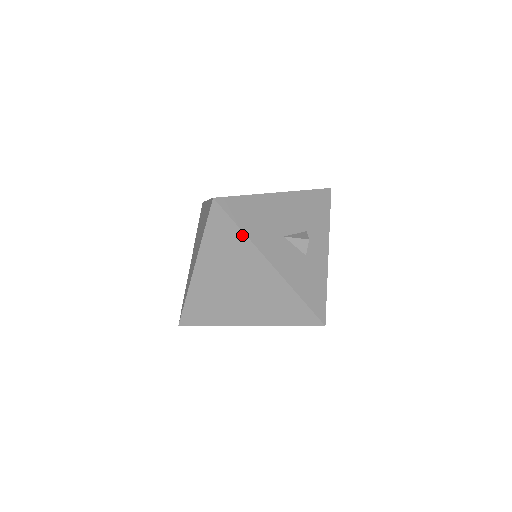
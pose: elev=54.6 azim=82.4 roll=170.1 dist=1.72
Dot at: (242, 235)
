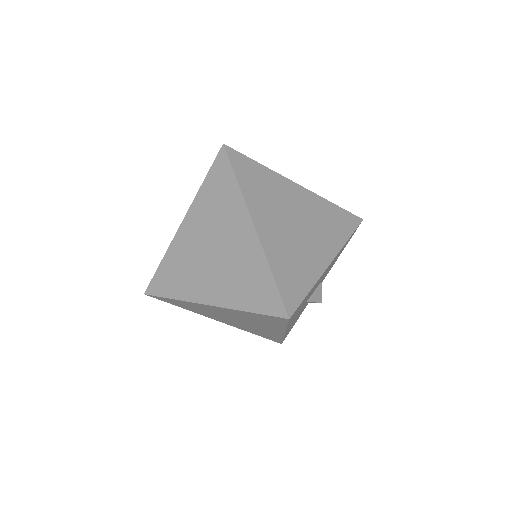
Dot at: (283, 327)
